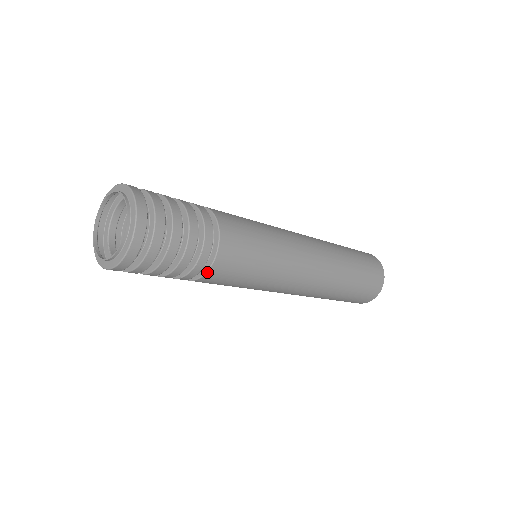
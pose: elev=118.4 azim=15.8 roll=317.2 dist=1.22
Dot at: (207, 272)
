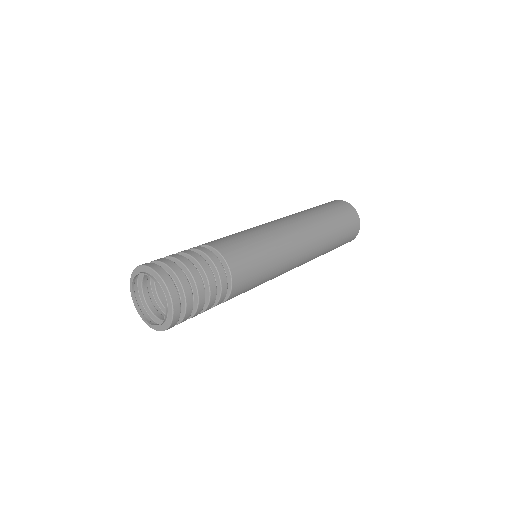
Dot at: (232, 281)
